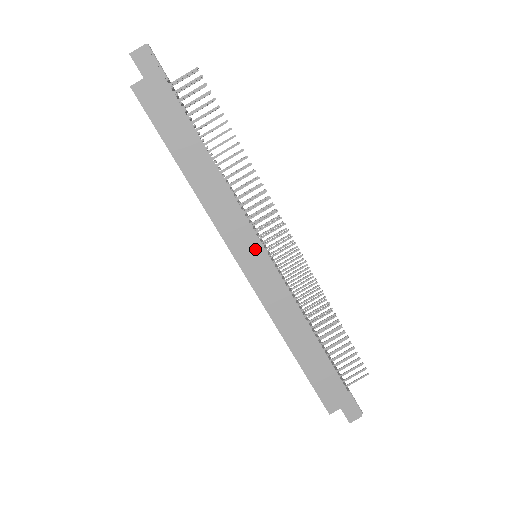
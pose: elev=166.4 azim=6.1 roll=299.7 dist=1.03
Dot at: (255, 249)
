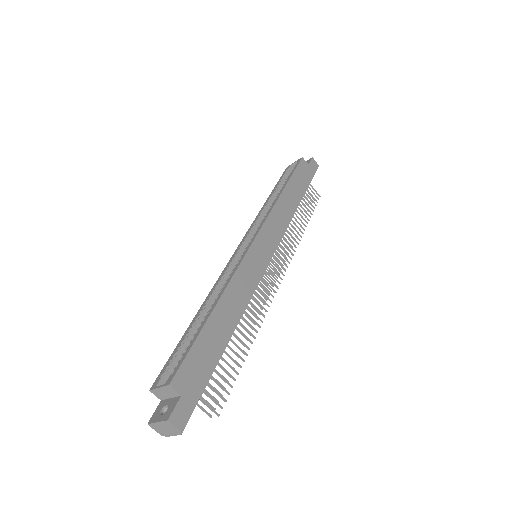
Dot at: (270, 248)
